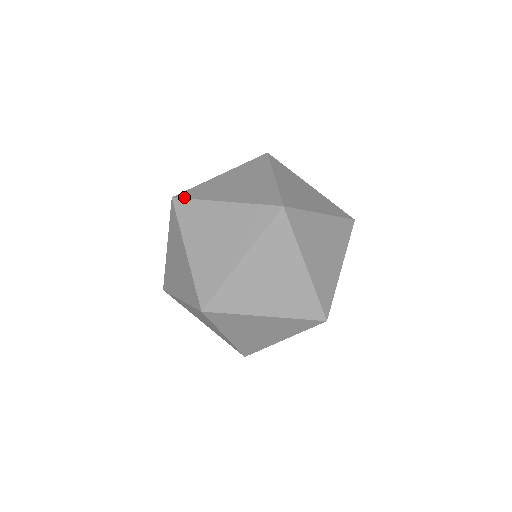
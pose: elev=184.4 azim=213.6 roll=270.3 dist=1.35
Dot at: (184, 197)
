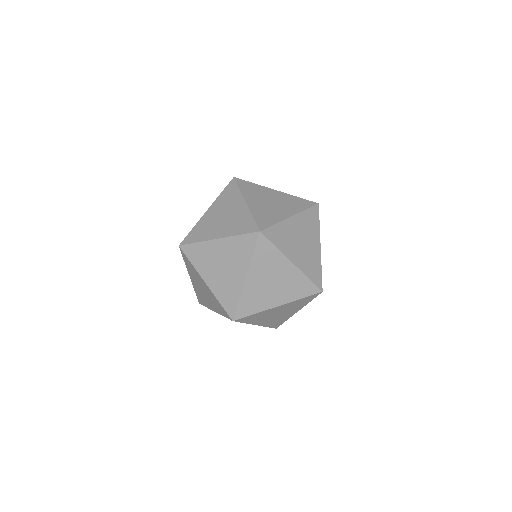
Dot at: (244, 180)
